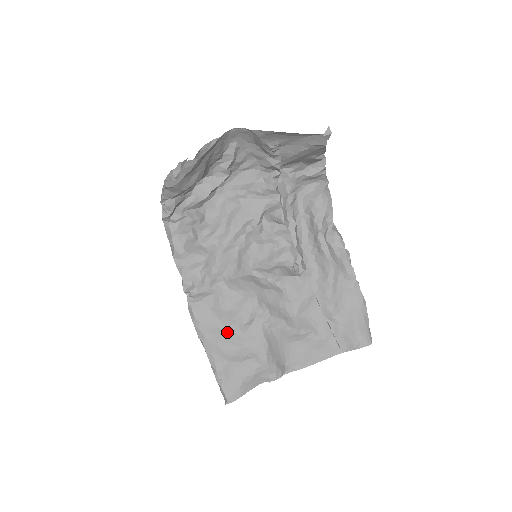
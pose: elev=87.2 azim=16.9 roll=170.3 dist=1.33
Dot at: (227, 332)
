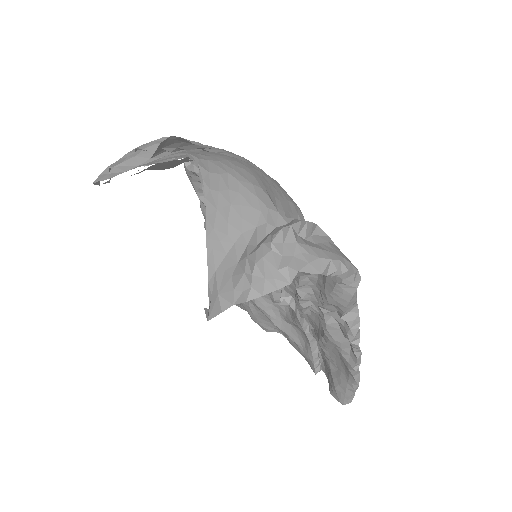
Dot at: occluded
